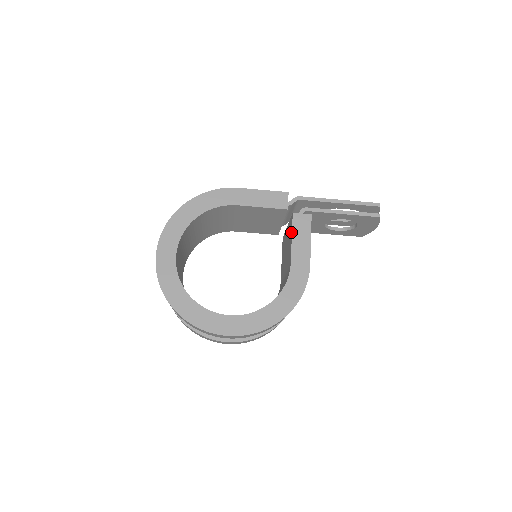
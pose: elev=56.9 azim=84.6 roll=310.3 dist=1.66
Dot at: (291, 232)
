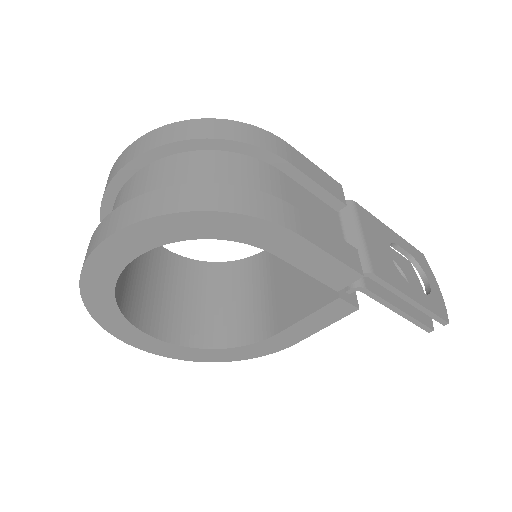
Dot at: (314, 307)
